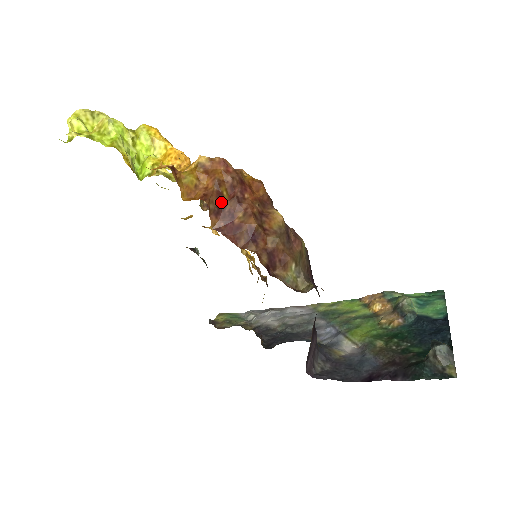
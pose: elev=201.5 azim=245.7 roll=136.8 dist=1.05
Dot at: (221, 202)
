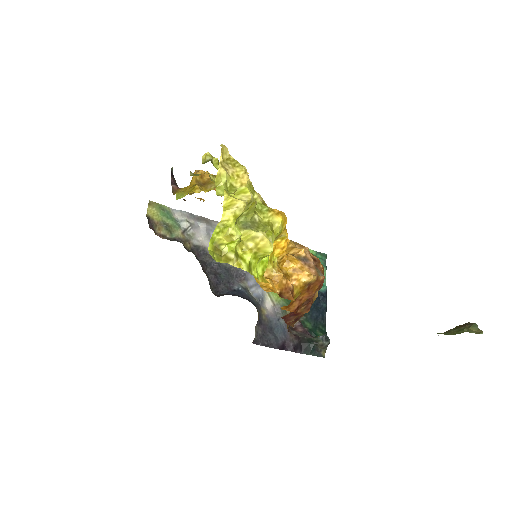
Dot at: occluded
